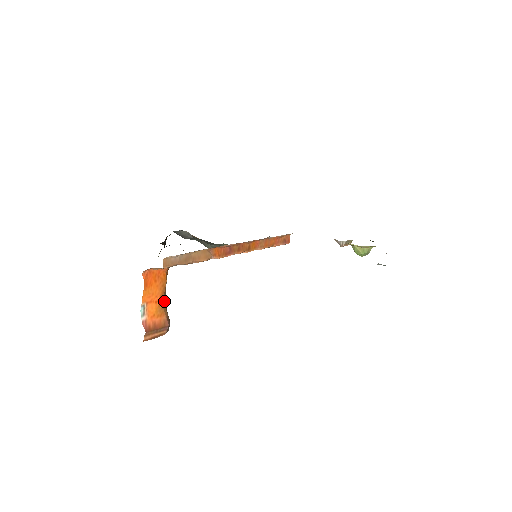
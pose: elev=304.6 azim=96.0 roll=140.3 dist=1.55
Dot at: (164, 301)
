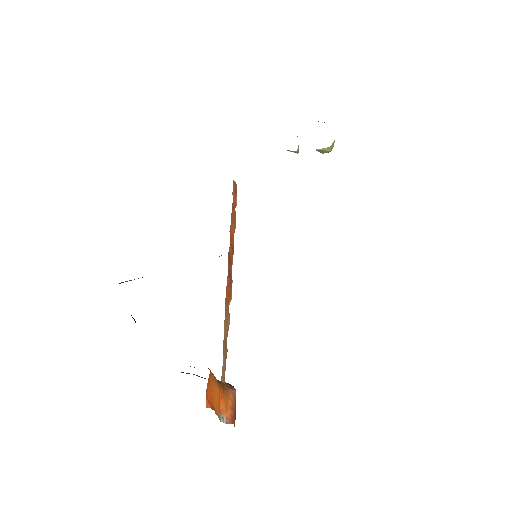
Dot at: (221, 385)
